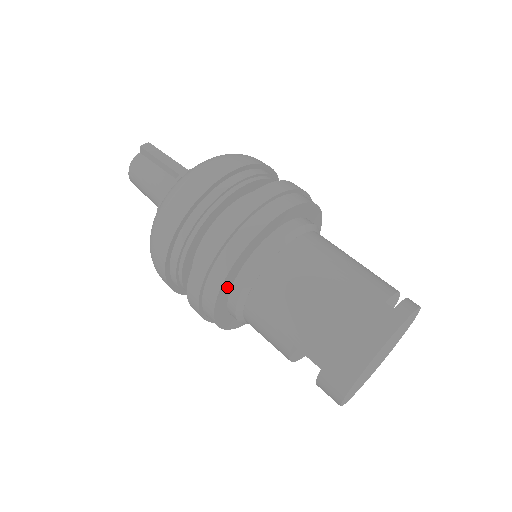
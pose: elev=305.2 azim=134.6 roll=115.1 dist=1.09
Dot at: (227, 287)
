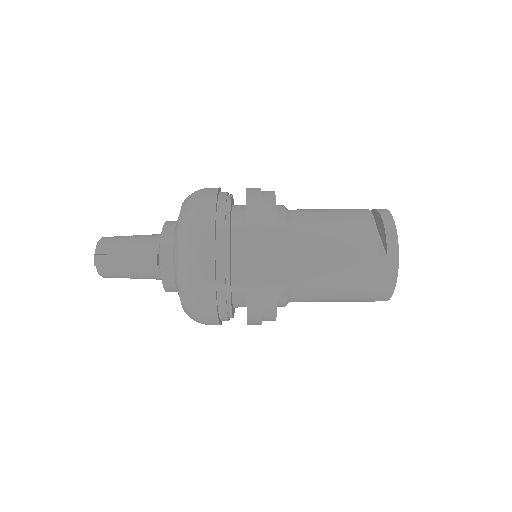
Dot at: occluded
